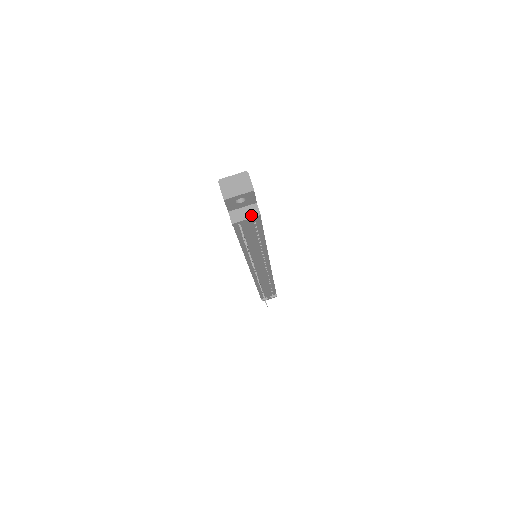
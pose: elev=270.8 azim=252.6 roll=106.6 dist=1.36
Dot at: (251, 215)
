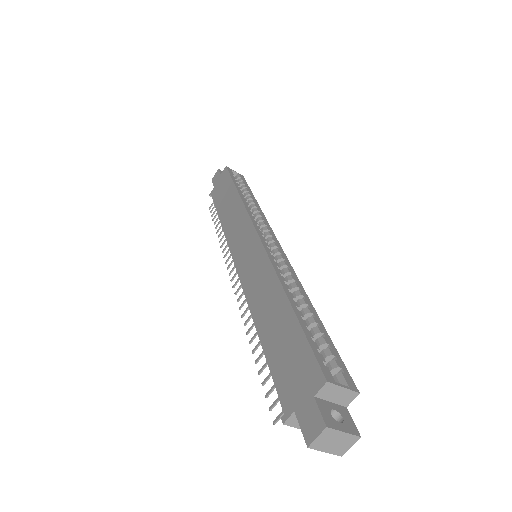
Dot at: occluded
